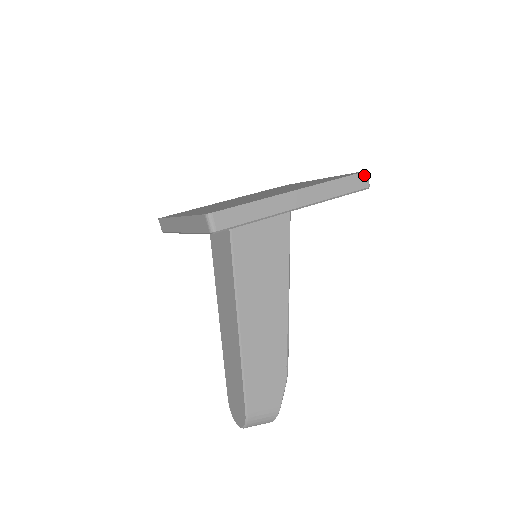
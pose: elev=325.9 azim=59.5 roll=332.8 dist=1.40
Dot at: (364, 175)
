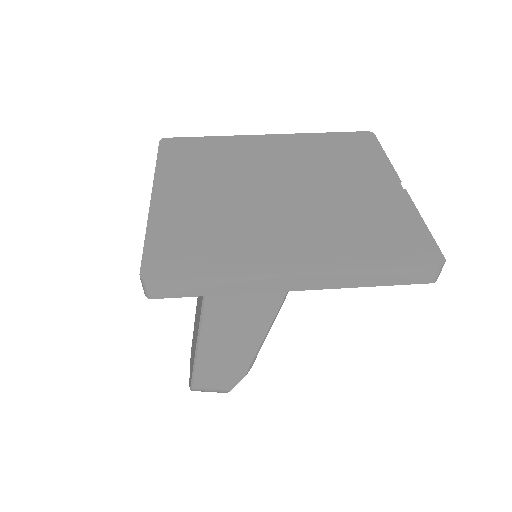
Dot at: (434, 269)
